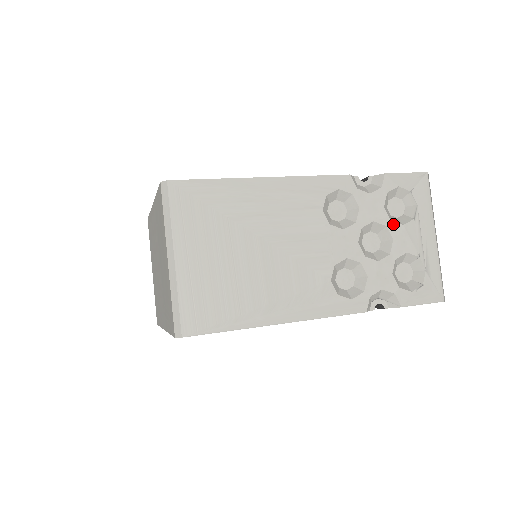
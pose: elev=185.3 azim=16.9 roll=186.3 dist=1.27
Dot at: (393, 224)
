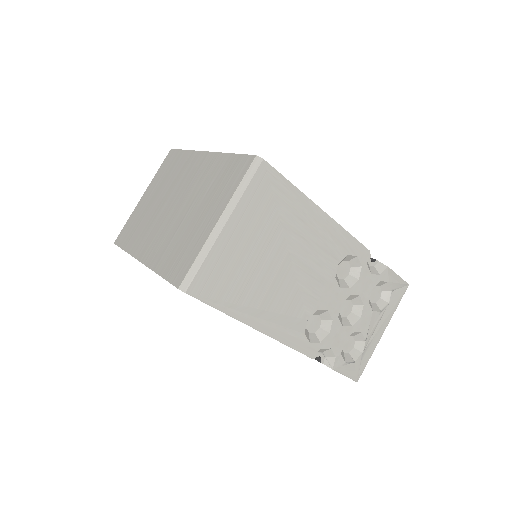
Dot at: (368, 306)
